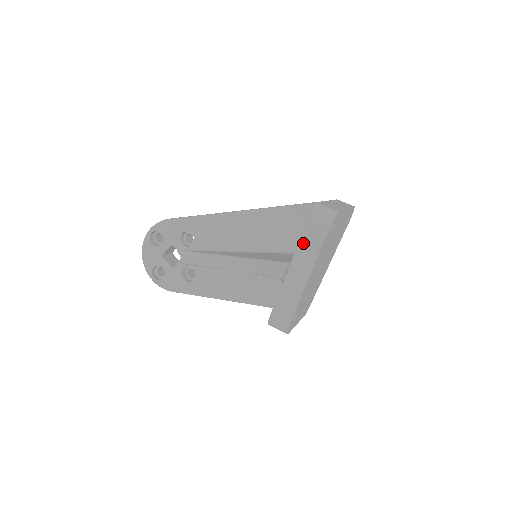
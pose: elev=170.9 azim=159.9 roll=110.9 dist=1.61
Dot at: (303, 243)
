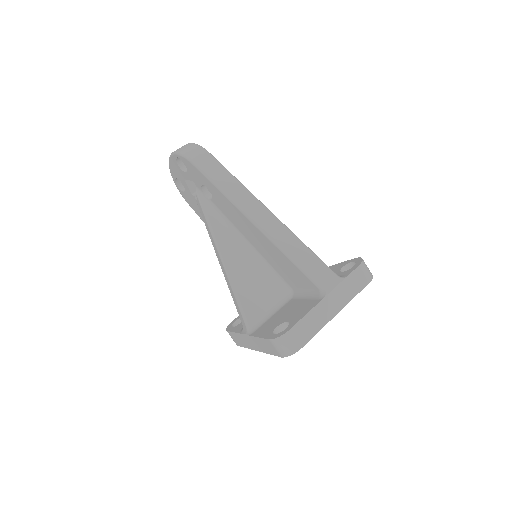
Dot at: (260, 340)
